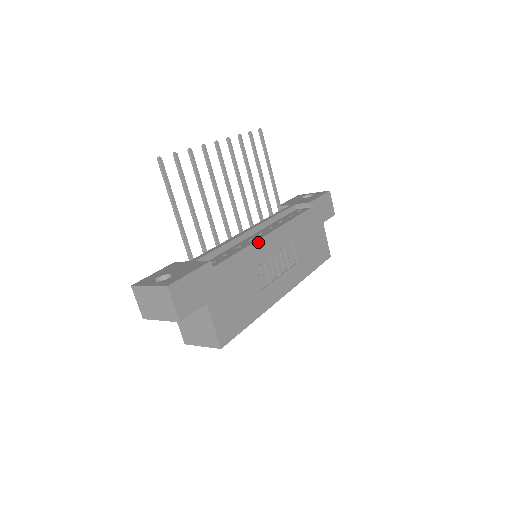
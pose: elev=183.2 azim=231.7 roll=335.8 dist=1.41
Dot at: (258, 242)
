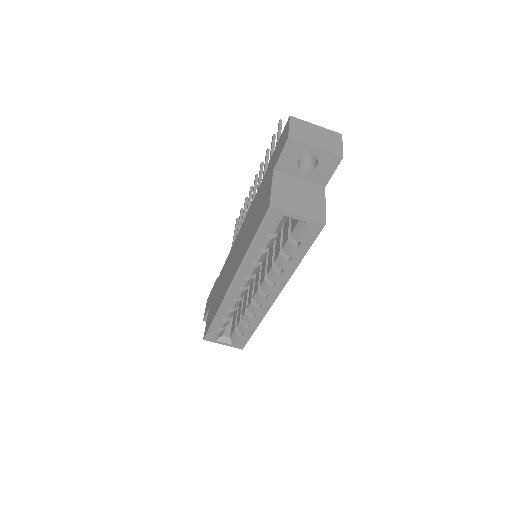
Dot at: occluded
